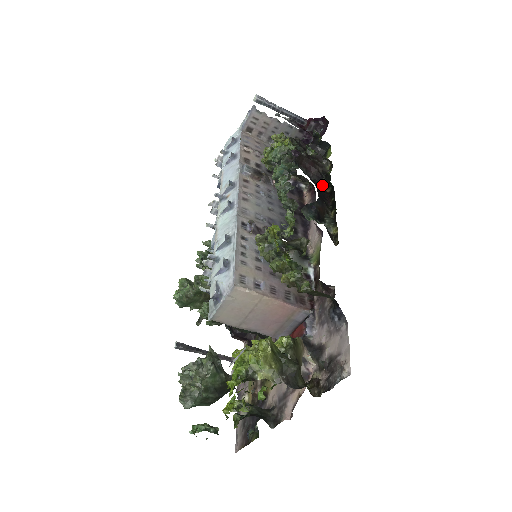
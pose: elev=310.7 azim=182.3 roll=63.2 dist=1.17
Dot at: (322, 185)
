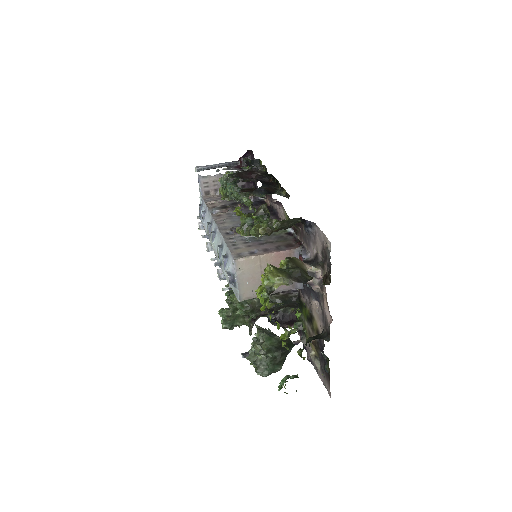
Dot at: (266, 181)
